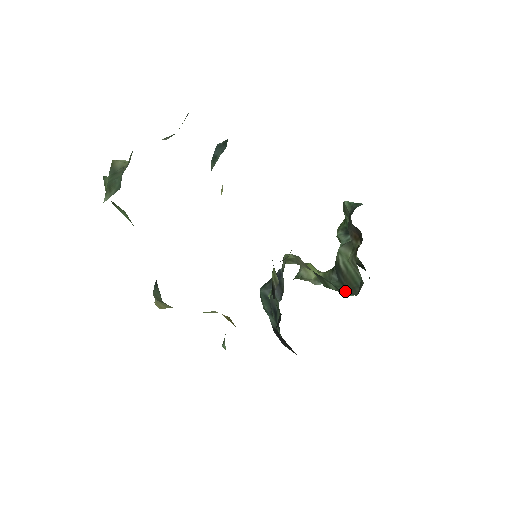
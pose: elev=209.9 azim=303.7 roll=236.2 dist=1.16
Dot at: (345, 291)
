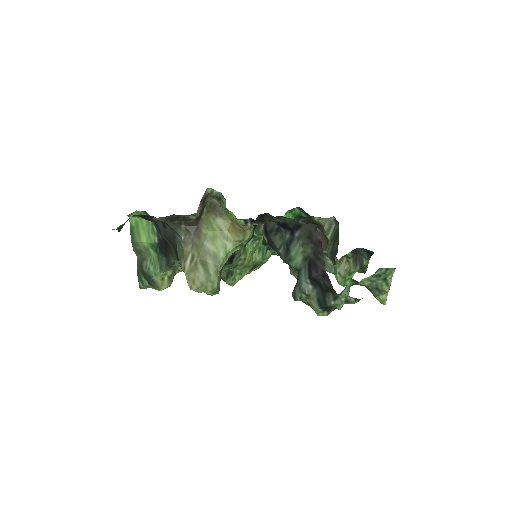
Dot at: occluded
